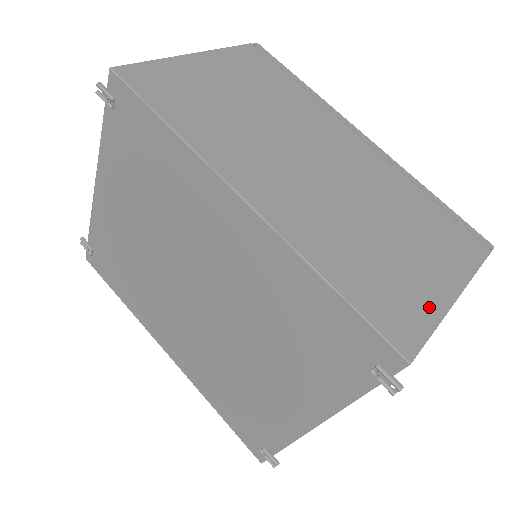
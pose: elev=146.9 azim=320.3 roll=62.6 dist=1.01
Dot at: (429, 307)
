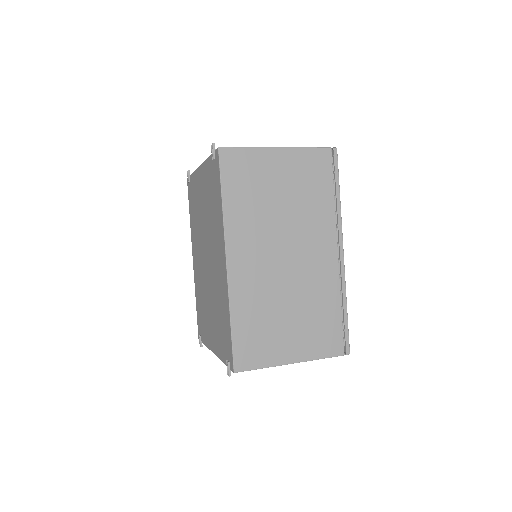
Dot at: (270, 358)
